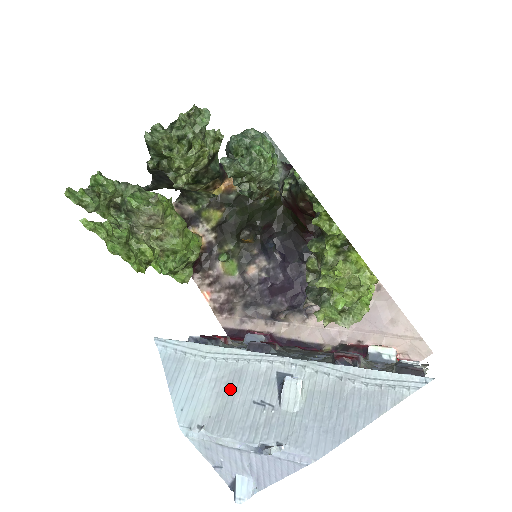
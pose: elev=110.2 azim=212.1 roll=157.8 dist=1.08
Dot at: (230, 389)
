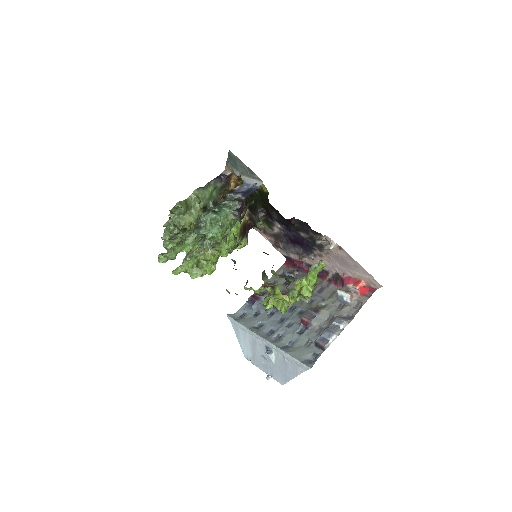
Dot at: (254, 348)
